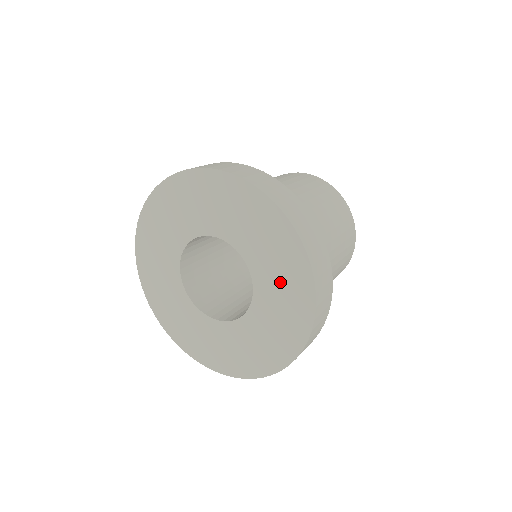
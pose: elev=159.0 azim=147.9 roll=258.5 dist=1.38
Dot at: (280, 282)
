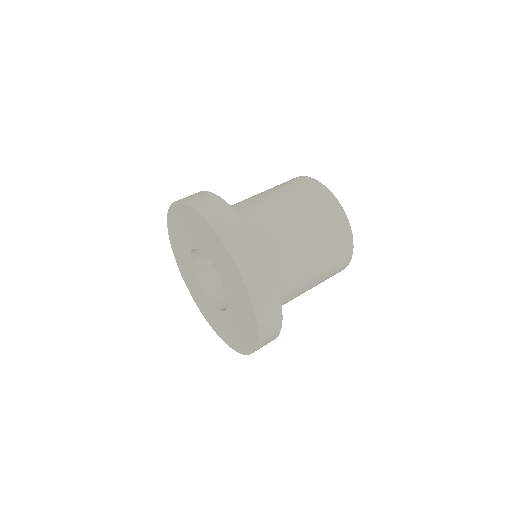
Dot at: (221, 261)
